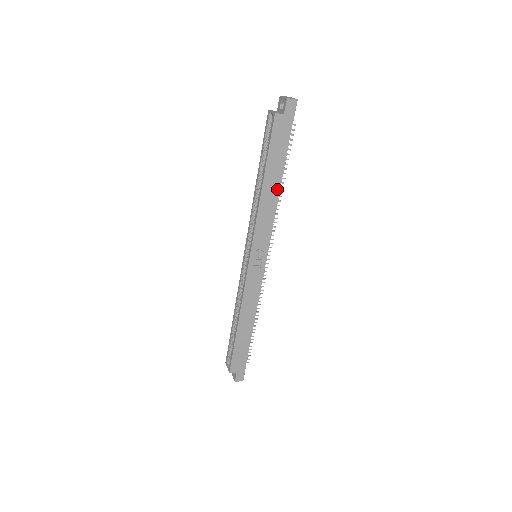
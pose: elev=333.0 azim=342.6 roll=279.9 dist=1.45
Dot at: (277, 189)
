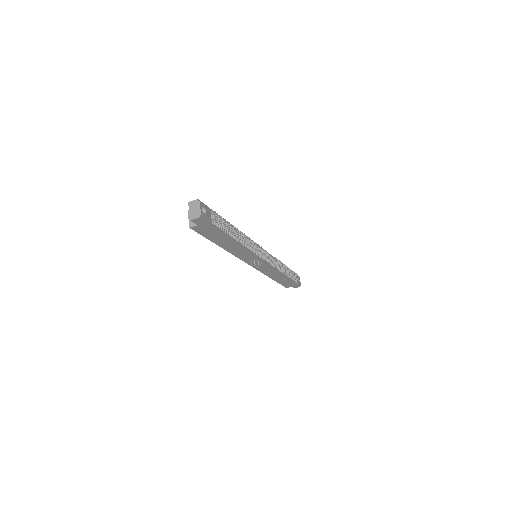
Dot at: (235, 244)
